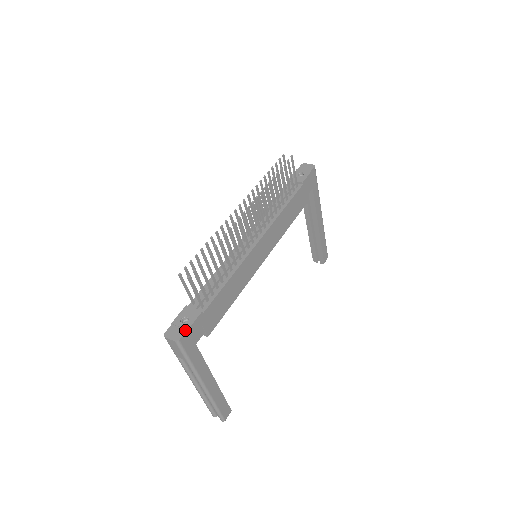
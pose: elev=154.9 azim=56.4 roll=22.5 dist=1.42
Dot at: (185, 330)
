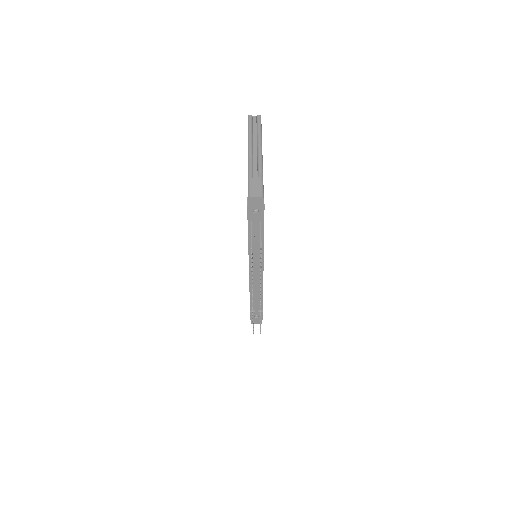
Dot at: (261, 320)
